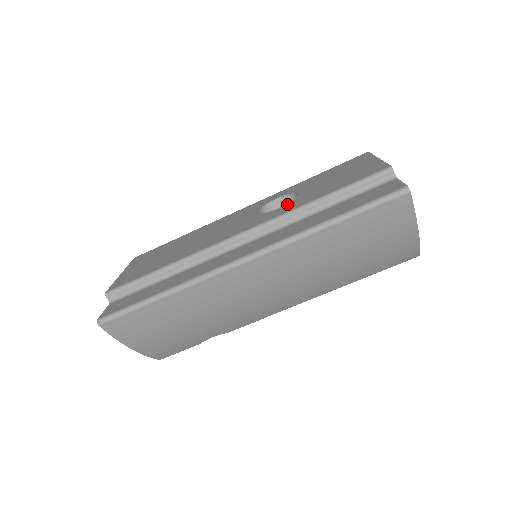
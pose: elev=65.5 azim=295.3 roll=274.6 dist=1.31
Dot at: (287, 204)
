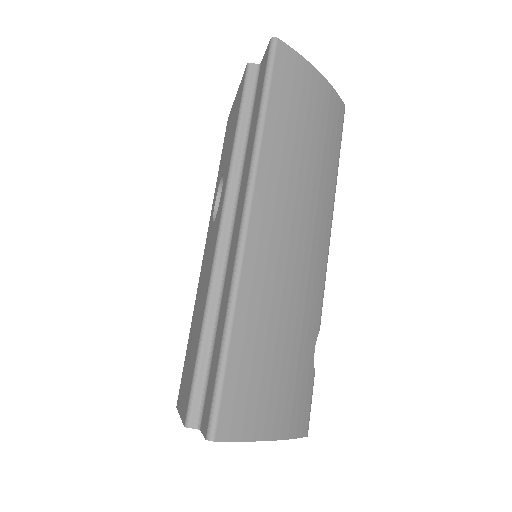
Dot at: (223, 181)
